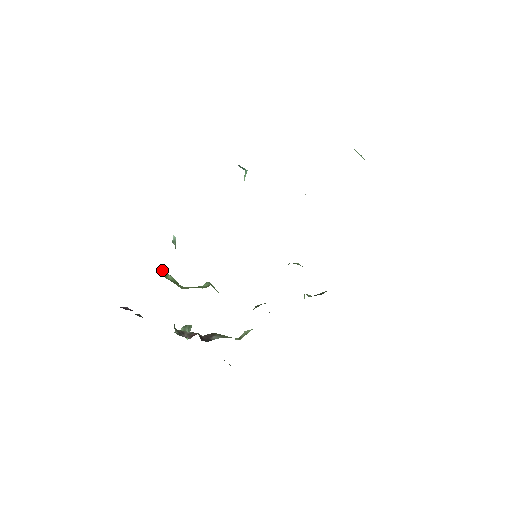
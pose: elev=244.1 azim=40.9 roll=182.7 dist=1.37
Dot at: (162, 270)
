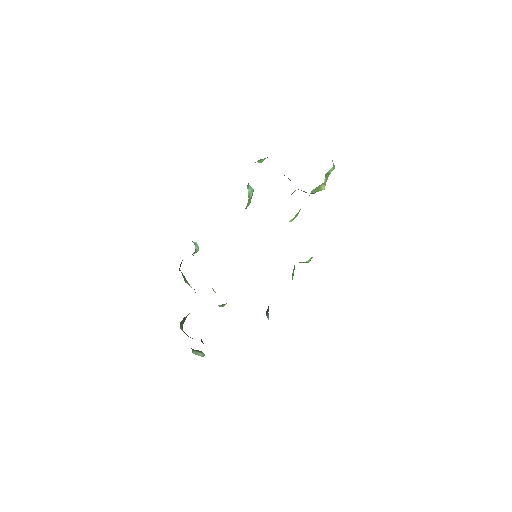
Dot at: occluded
